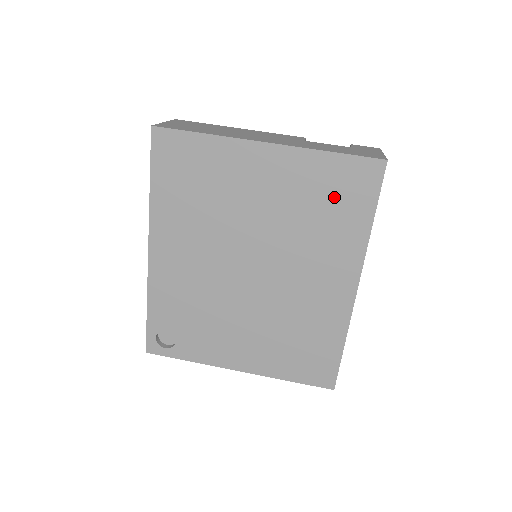
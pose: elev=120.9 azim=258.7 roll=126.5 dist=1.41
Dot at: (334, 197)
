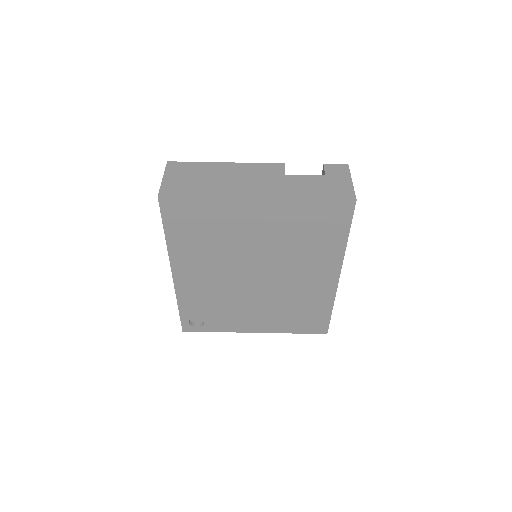
Dot at: (316, 227)
